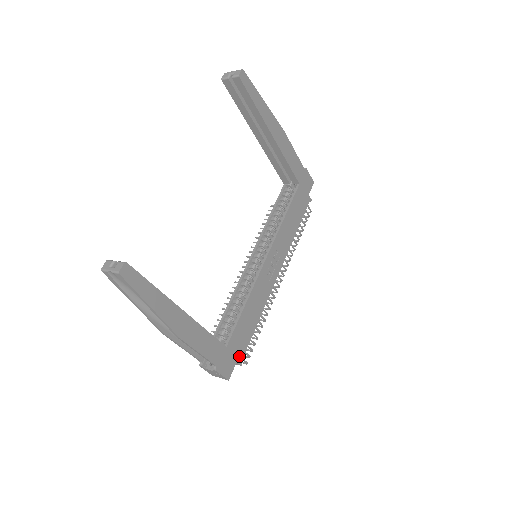
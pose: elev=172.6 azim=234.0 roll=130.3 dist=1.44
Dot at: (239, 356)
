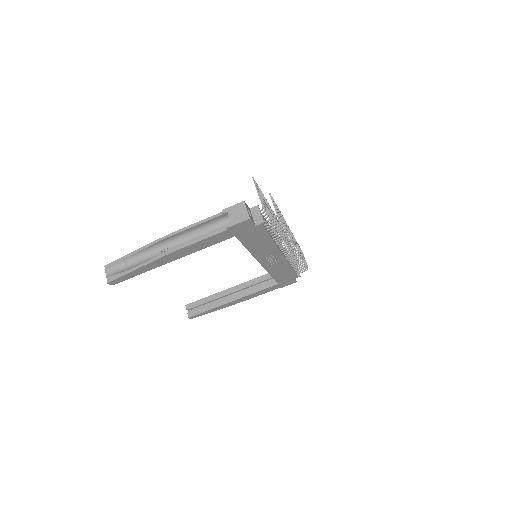
Dot at: (294, 278)
